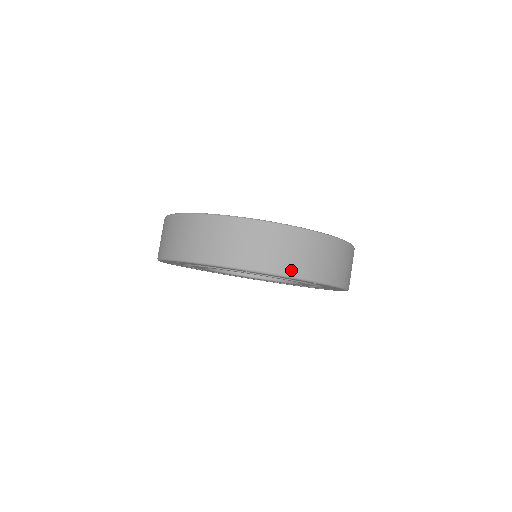
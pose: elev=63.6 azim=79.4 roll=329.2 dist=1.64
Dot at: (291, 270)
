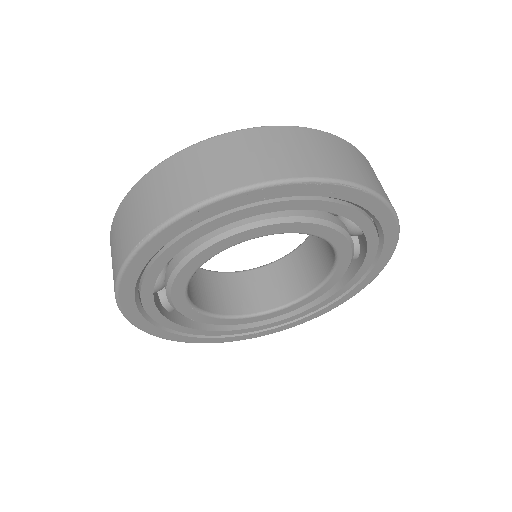
Dot at: (283, 172)
